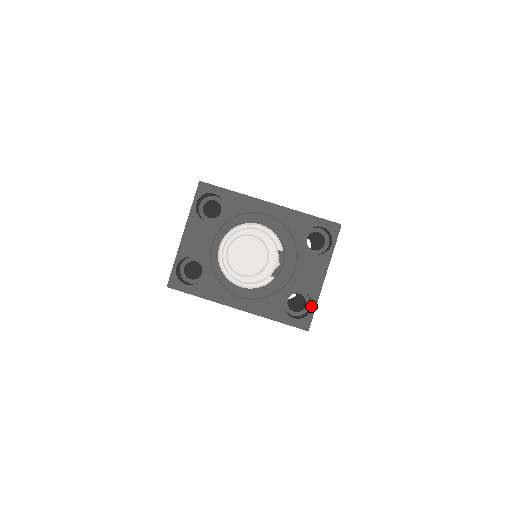
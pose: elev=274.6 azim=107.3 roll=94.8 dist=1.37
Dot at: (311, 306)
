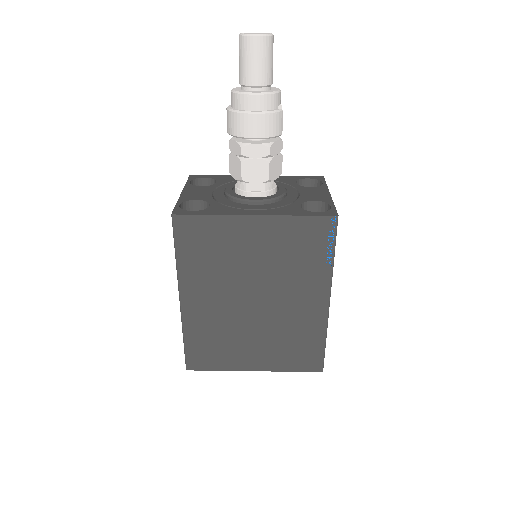
Dot at: (329, 209)
